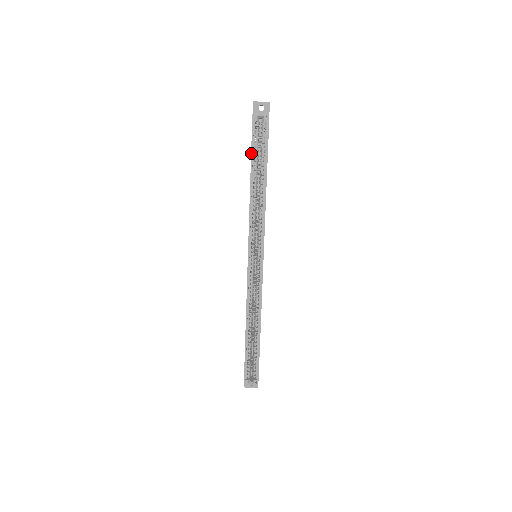
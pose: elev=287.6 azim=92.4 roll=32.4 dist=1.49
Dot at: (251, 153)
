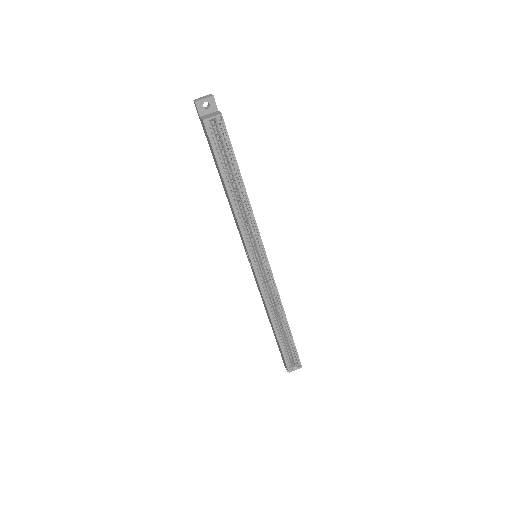
Dot at: (217, 162)
